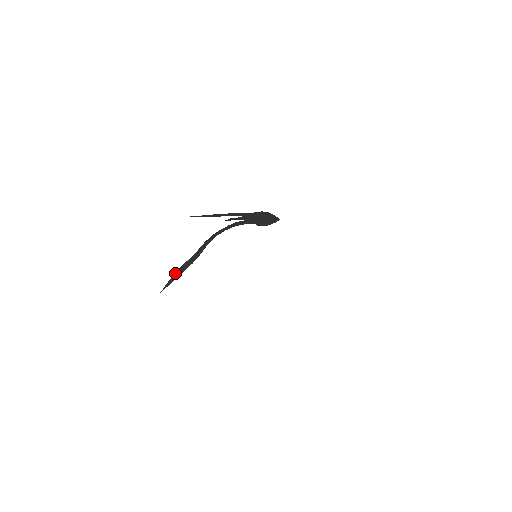
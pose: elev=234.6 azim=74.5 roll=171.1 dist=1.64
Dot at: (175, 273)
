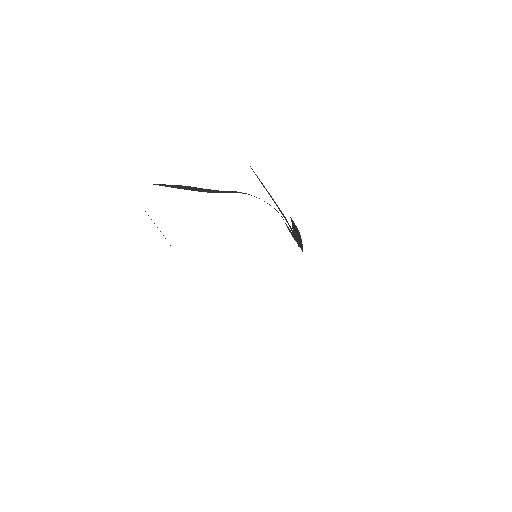
Dot at: (181, 185)
